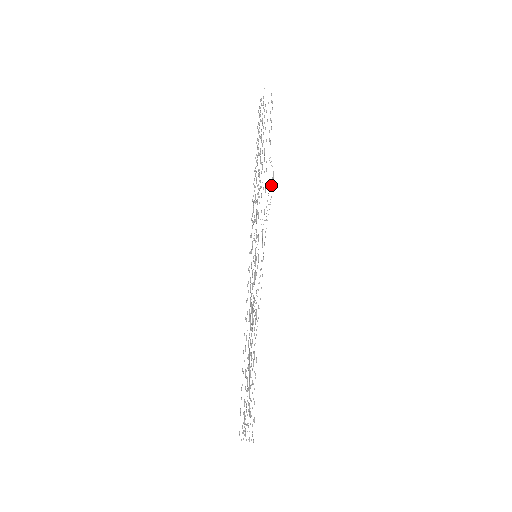
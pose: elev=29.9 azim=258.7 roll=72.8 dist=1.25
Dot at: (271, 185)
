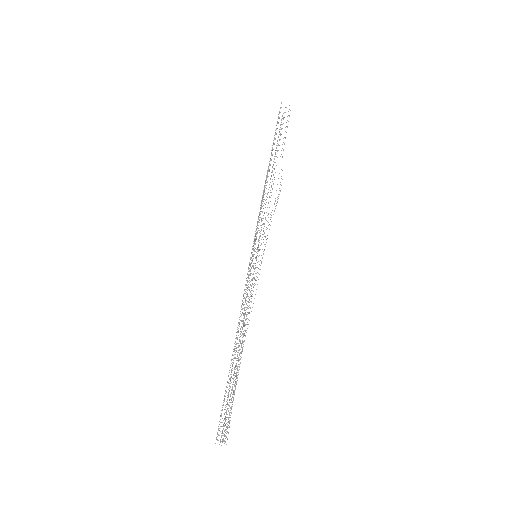
Dot at: (280, 190)
